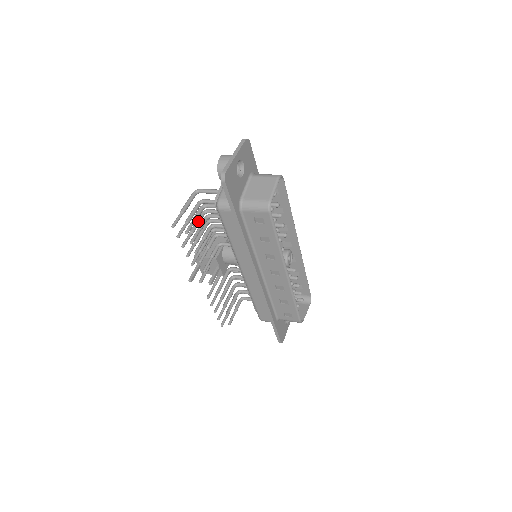
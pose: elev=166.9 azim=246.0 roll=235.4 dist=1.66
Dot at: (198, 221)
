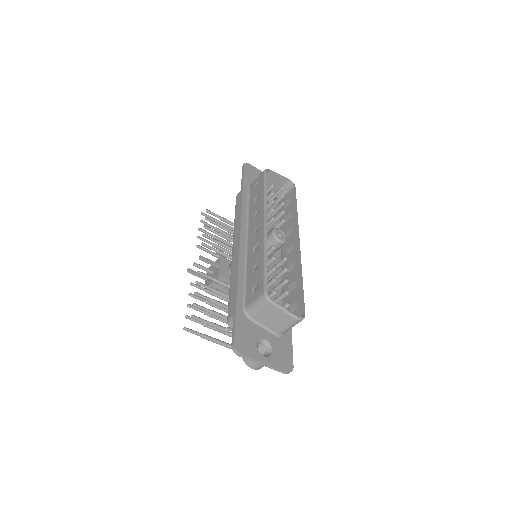
Dot at: (226, 241)
